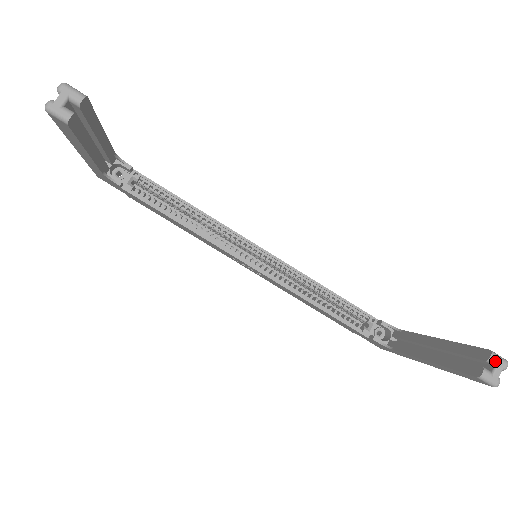
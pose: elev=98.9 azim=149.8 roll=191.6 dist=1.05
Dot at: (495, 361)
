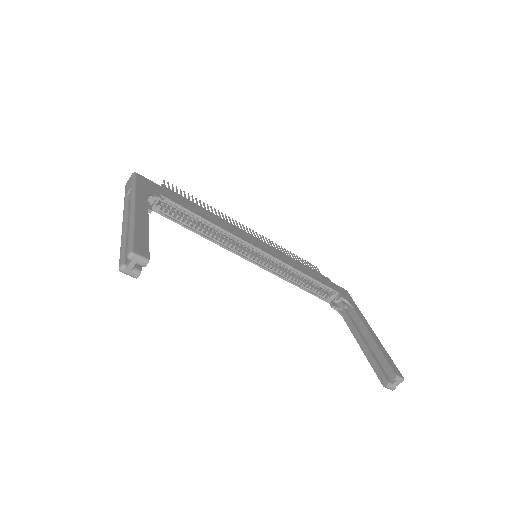
Dot at: (396, 380)
